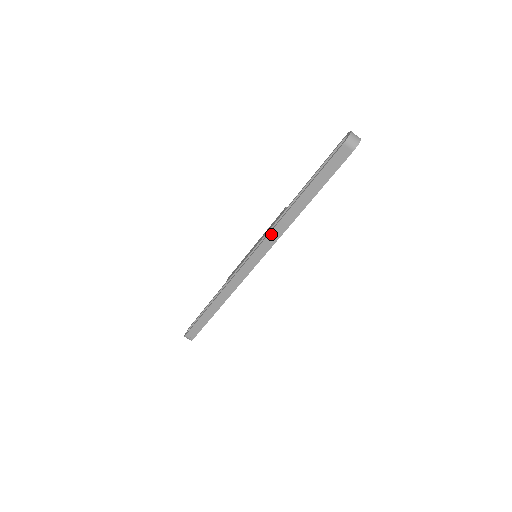
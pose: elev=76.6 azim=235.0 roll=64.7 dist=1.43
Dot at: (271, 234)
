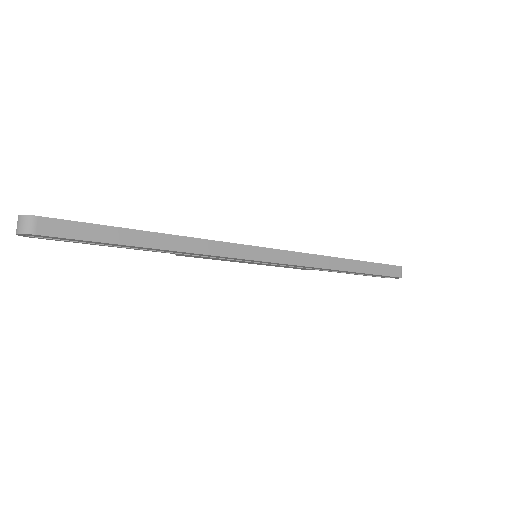
Dot at: (306, 255)
